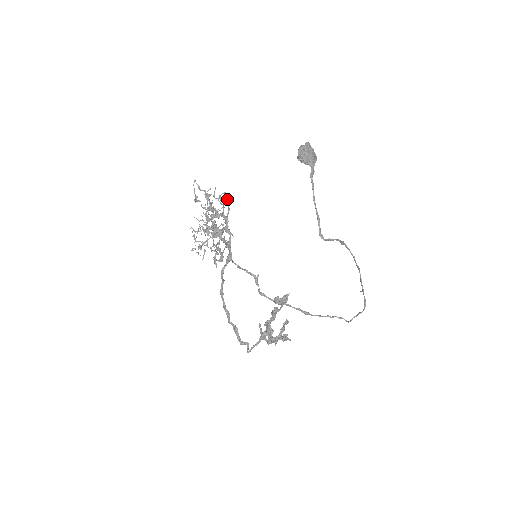
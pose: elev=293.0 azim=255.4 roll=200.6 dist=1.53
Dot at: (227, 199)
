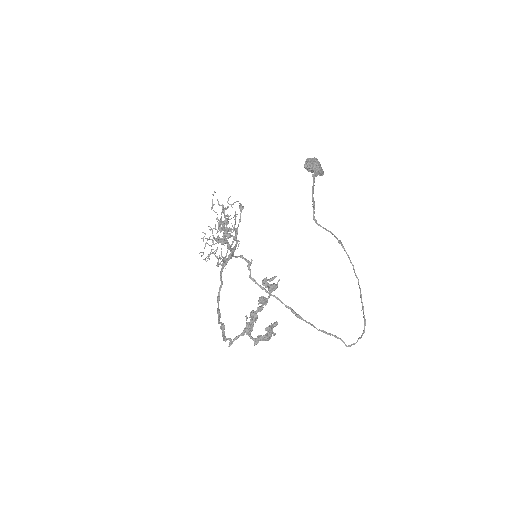
Dot at: (240, 208)
